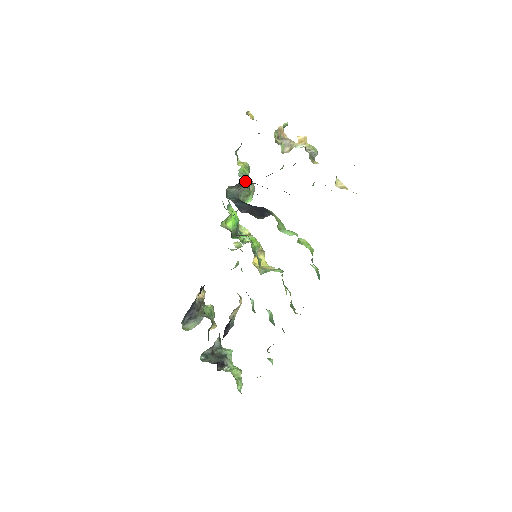
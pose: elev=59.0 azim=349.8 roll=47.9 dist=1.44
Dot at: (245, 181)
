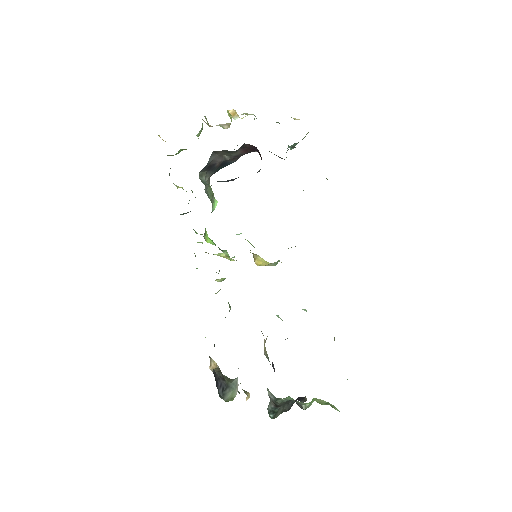
Dot at: occluded
